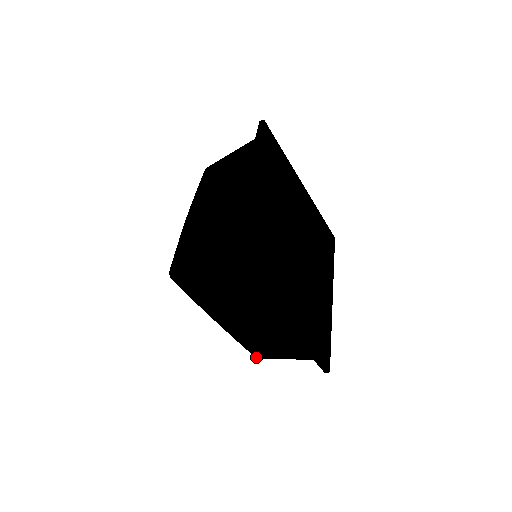
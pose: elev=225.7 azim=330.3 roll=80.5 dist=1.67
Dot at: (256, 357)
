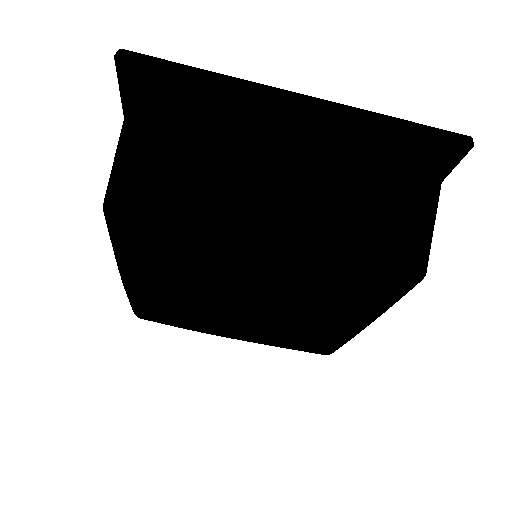
Dot at: (414, 266)
